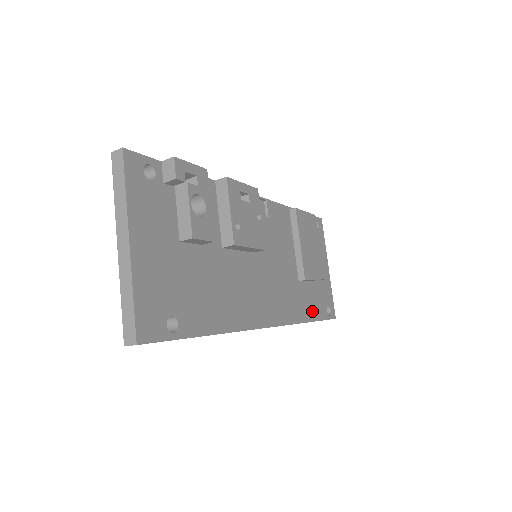
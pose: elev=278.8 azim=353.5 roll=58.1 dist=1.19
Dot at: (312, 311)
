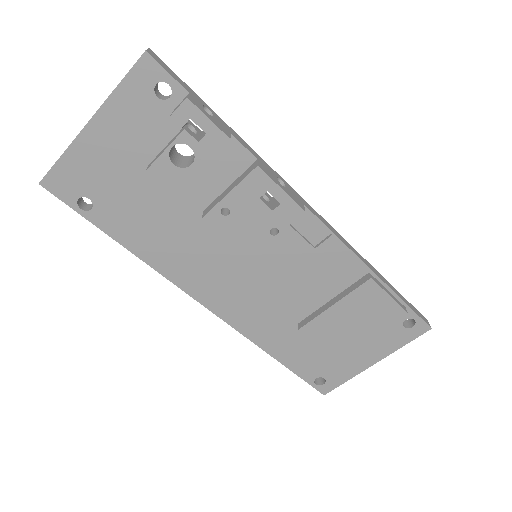
Dot at: (289, 356)
